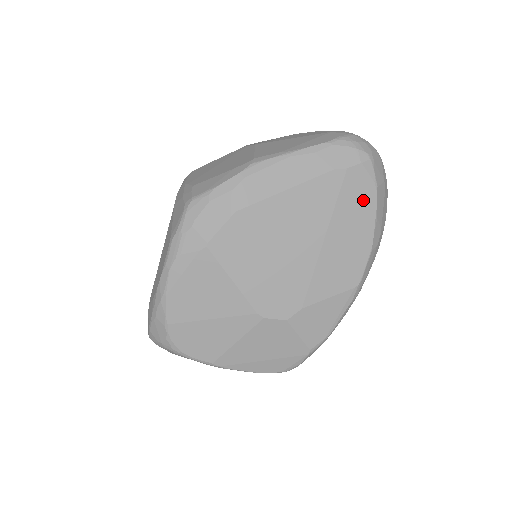
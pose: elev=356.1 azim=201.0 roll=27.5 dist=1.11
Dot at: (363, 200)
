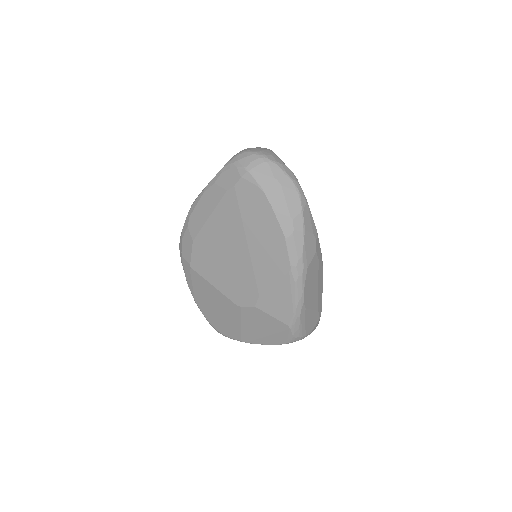
Dot at: (258, 203)
